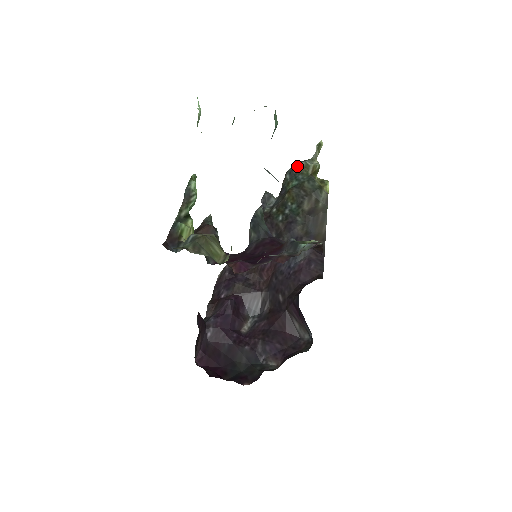
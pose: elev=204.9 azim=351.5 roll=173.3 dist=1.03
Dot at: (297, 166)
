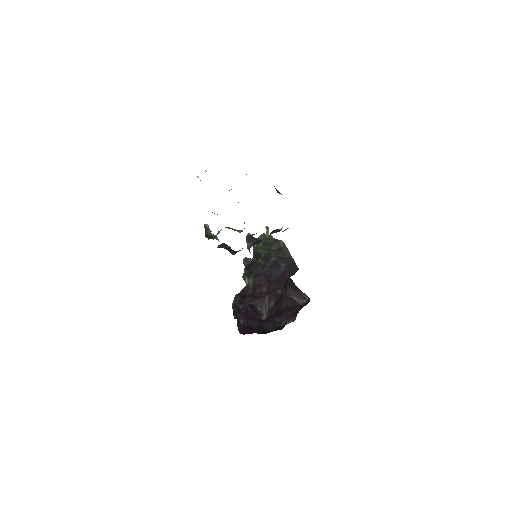
Dot at: (258, 237)
